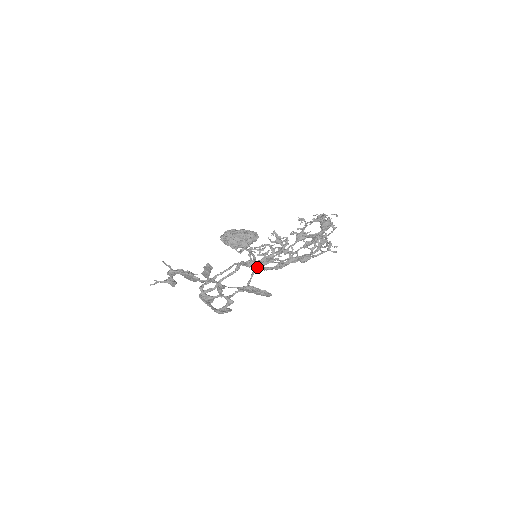
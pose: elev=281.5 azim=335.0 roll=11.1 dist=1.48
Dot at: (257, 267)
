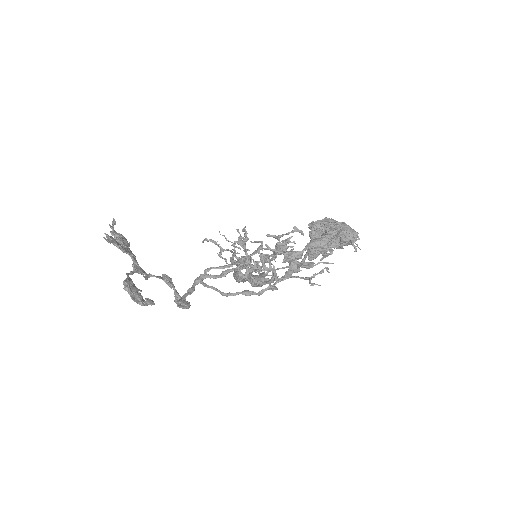
Dot at: (235, 269)
